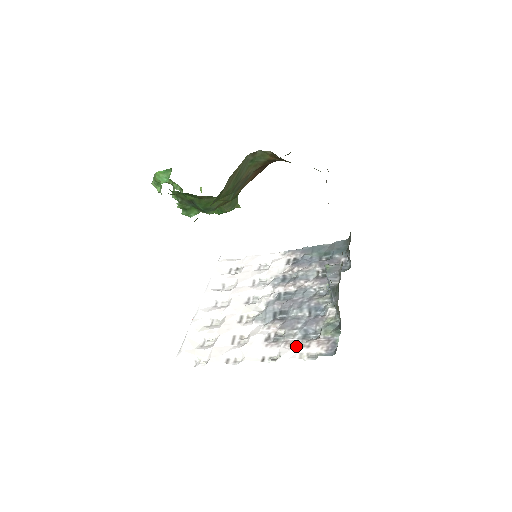
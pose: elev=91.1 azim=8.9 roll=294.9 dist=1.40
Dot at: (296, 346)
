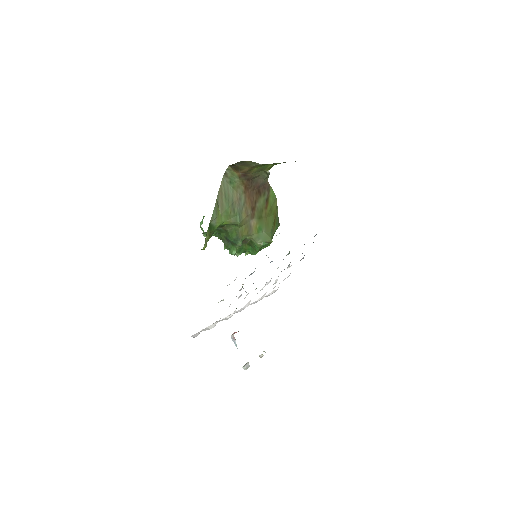
Dot at: occluded
